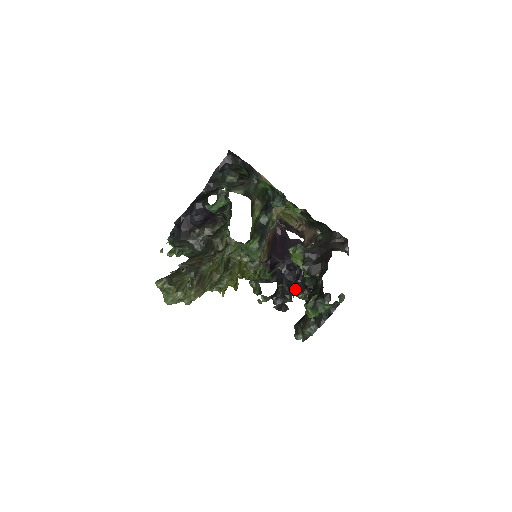
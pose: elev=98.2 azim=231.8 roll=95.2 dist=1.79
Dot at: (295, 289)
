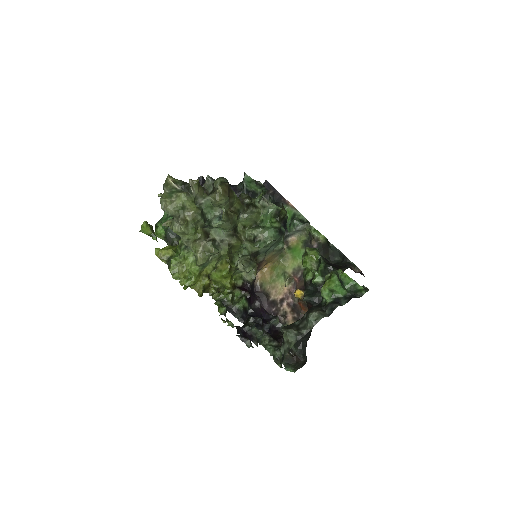
Dot at: (267, 332)
